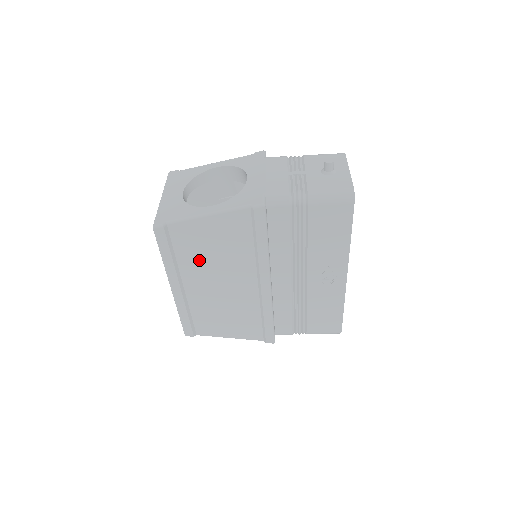
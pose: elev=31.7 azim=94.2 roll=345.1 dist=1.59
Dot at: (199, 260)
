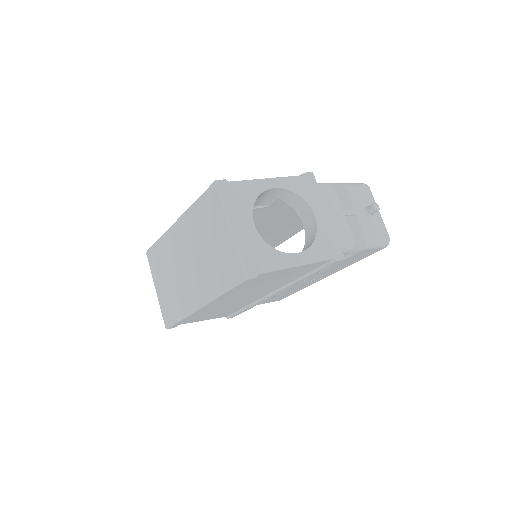
Dot at: (249, 288)
